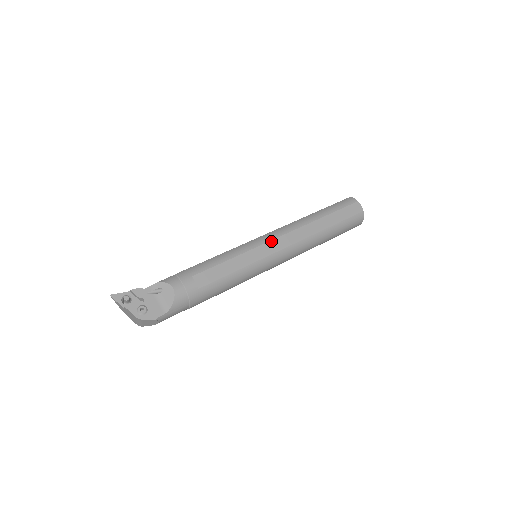
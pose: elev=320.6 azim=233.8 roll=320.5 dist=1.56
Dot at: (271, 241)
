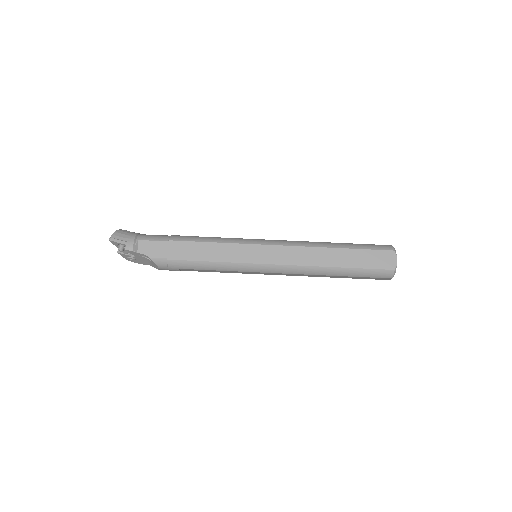
Dot at: (269, 273)
